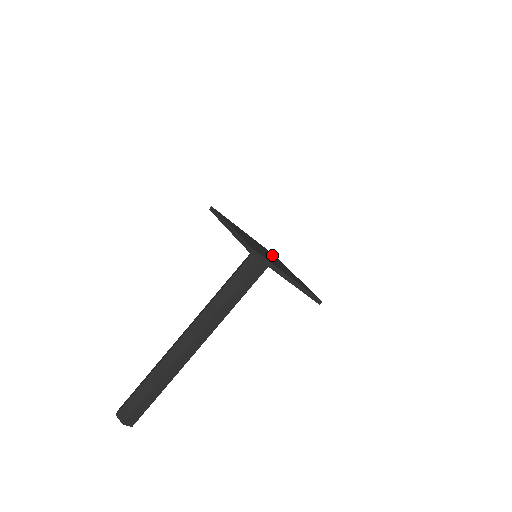
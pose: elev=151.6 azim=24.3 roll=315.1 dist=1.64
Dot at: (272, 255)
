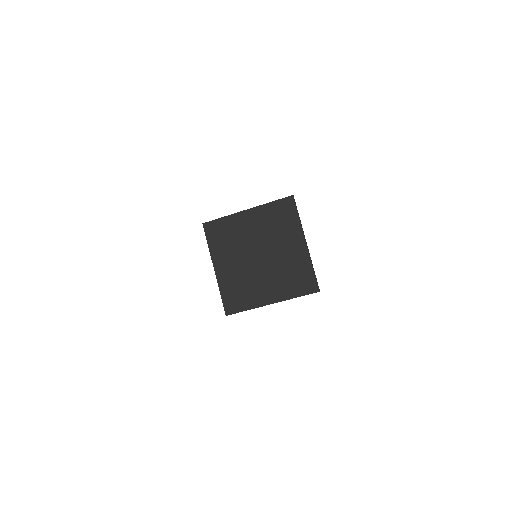
Dot at: (279, 222)
